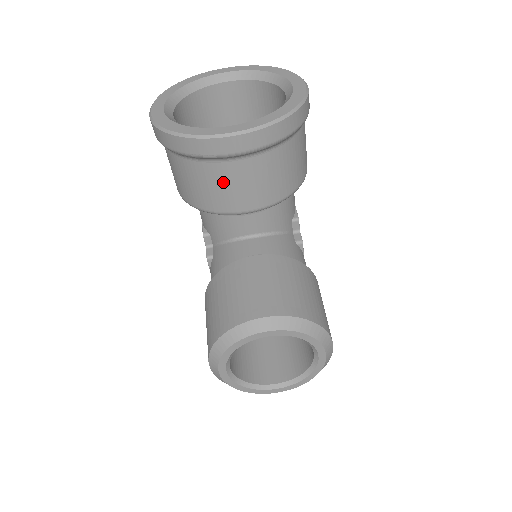
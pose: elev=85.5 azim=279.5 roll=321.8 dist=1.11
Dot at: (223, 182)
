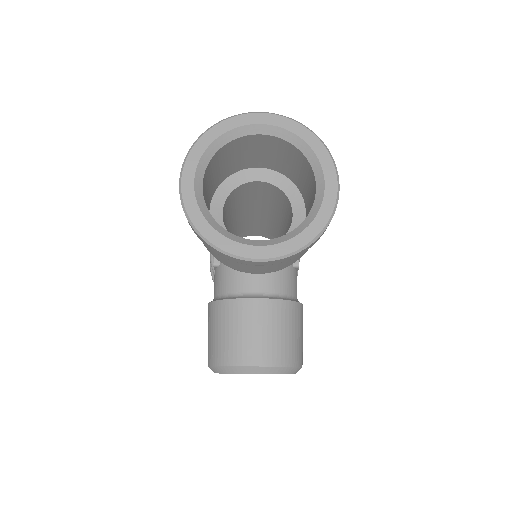
Dot at: (241, 265)
